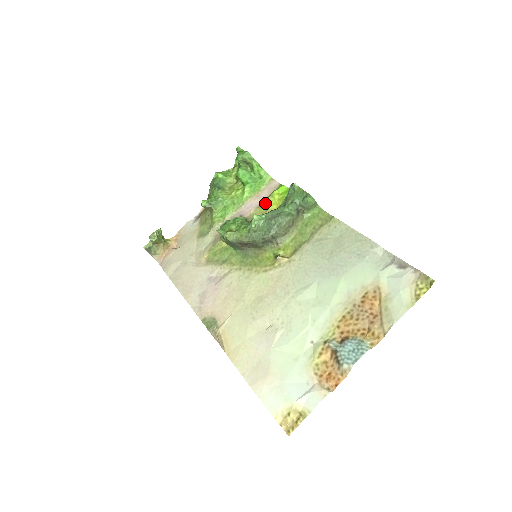
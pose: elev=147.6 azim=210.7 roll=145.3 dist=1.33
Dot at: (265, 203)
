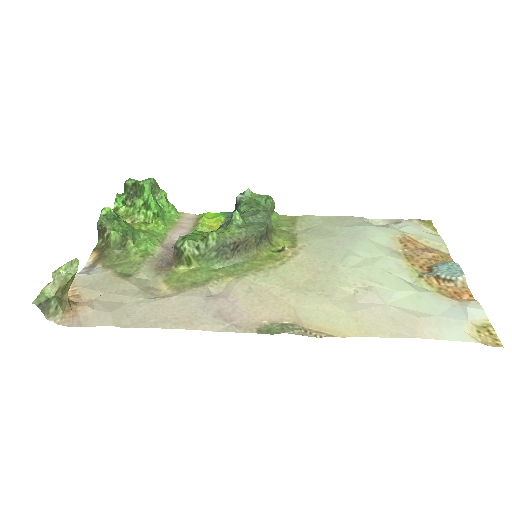
Dot at: (201, 227)
